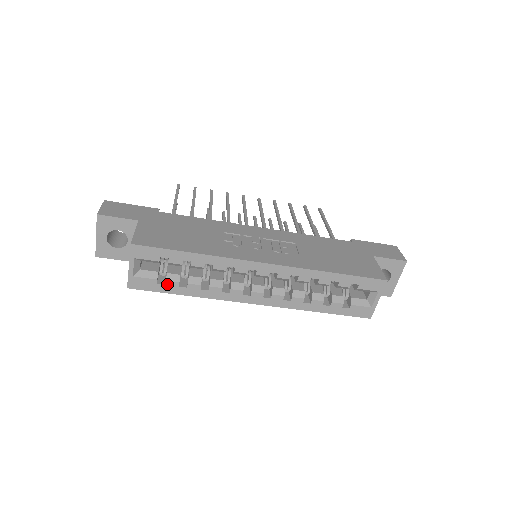
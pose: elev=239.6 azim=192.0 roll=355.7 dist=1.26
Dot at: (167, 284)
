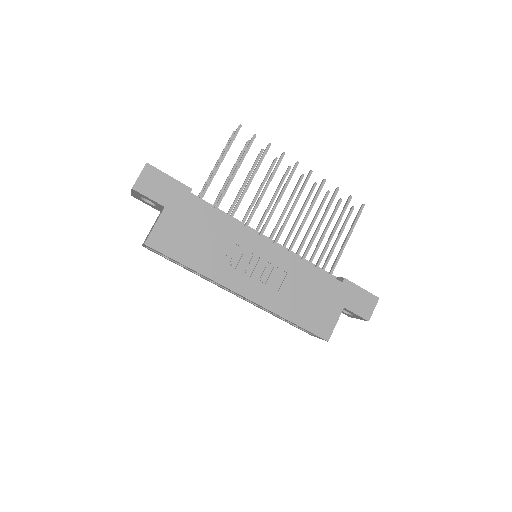
Dot at: (170, 260)
